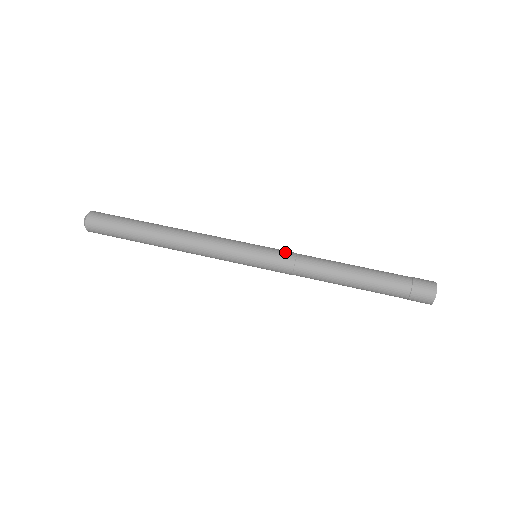
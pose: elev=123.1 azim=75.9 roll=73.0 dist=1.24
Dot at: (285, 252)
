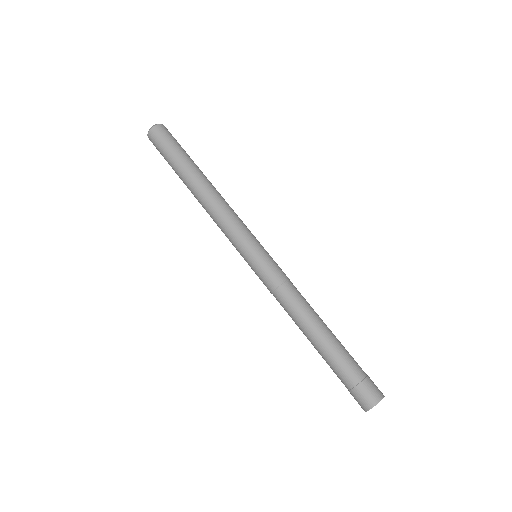
Dot at: (270, 277)
